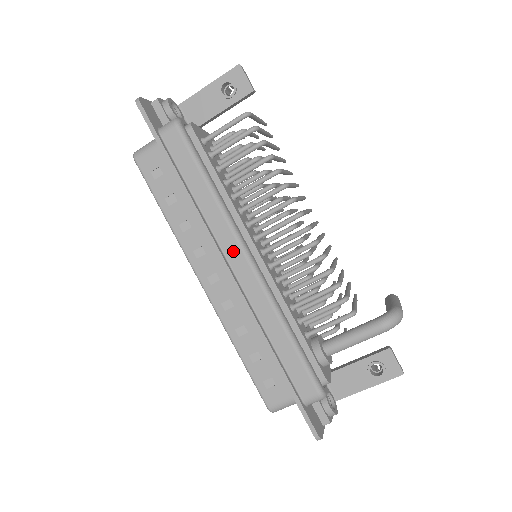
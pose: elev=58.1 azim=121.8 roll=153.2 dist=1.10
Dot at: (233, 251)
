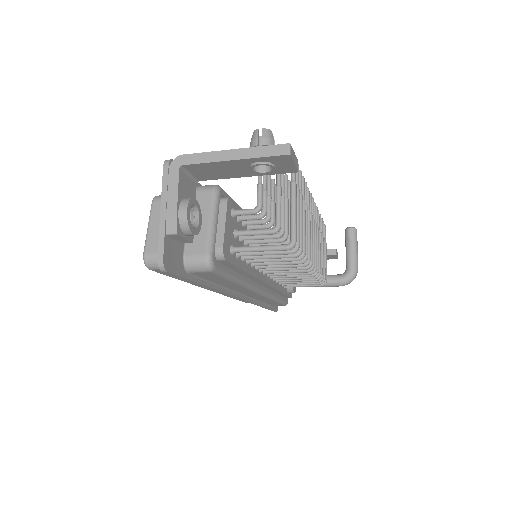
Dot at: (247, 292)
